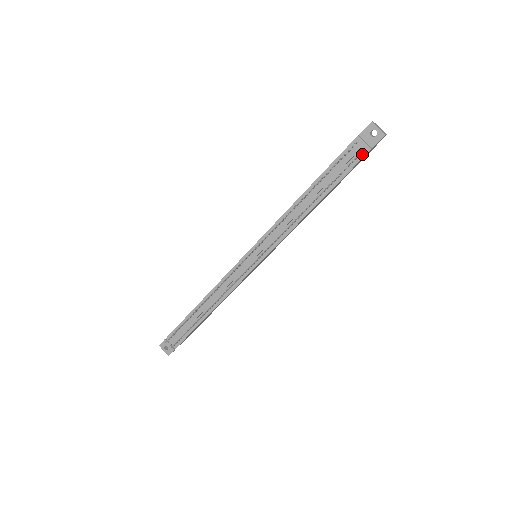
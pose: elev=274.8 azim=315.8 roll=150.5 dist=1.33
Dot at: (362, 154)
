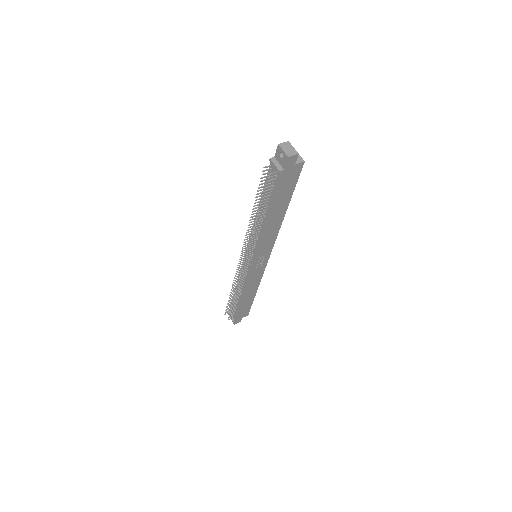
Dot at: (278, 175)
